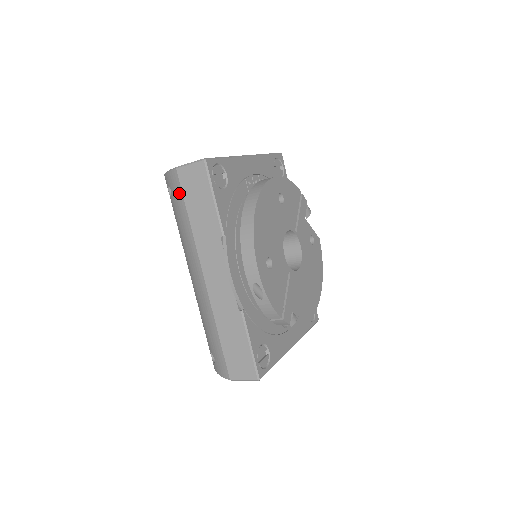
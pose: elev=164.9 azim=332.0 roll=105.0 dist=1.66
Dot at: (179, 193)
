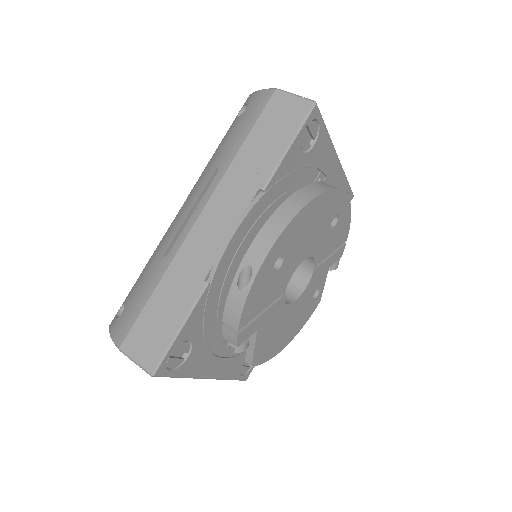
Dot at: (255, 115)
